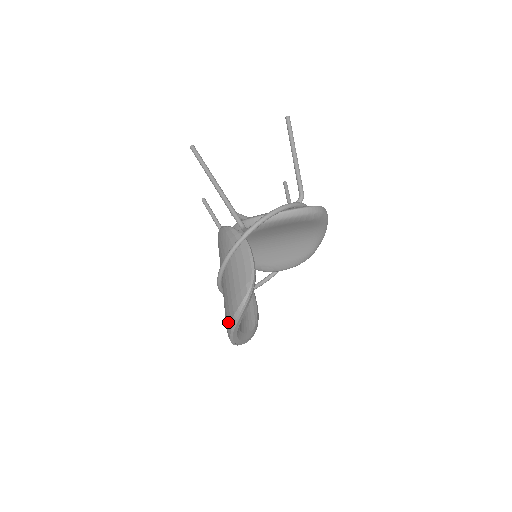
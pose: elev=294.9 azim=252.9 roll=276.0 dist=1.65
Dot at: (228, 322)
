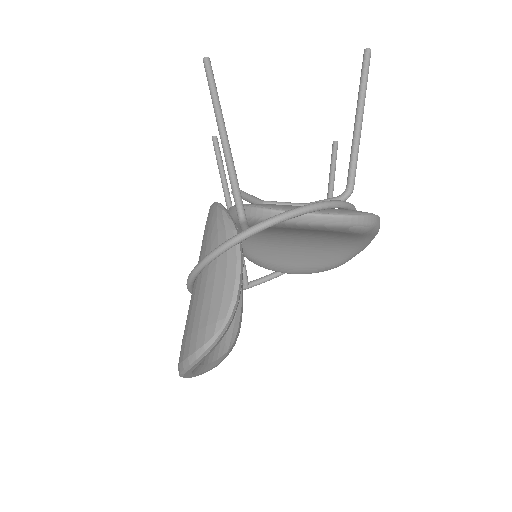
Dot at: (180, 358)
